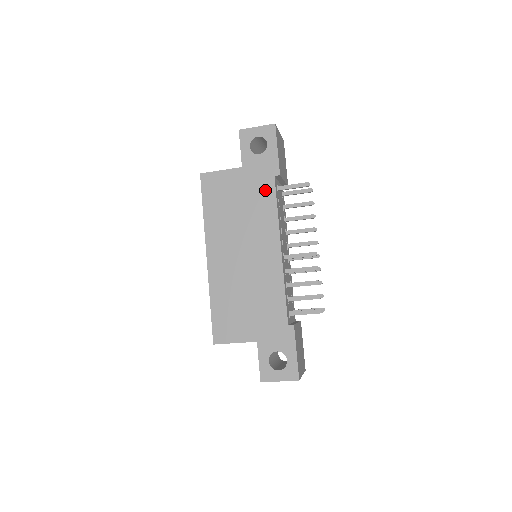
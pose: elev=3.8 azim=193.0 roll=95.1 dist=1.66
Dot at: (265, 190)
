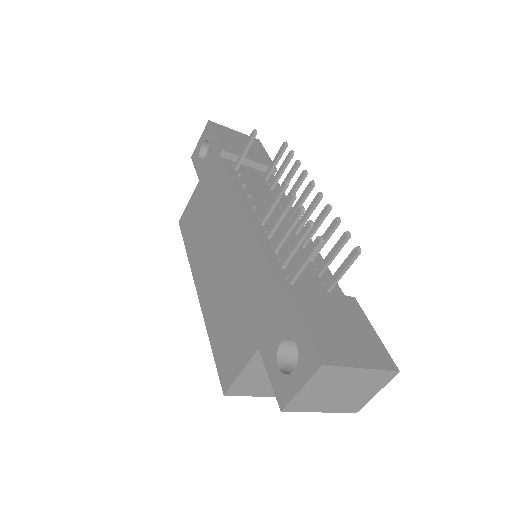
Dot at: (217, 176)
